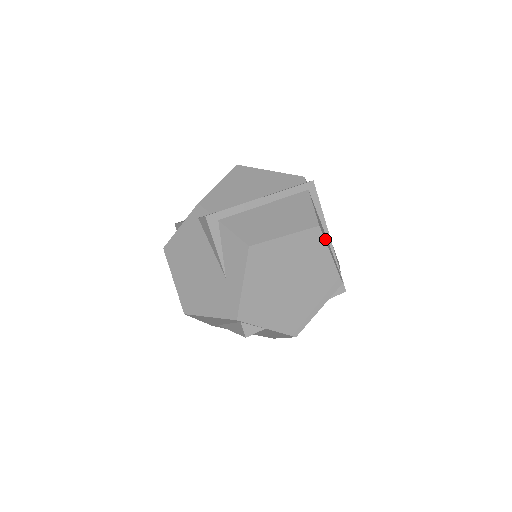
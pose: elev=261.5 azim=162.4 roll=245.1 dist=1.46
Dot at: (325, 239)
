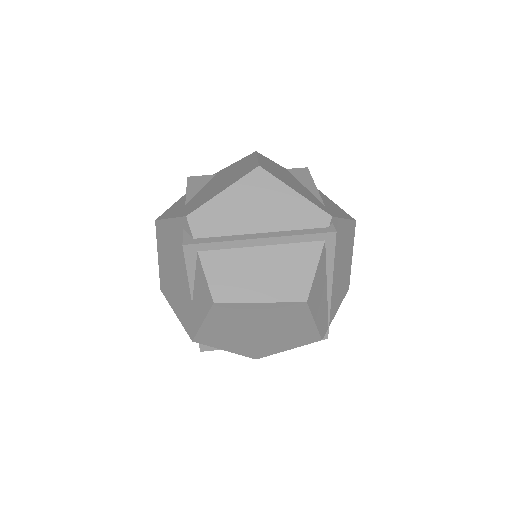
Dot at: (314, 307)
